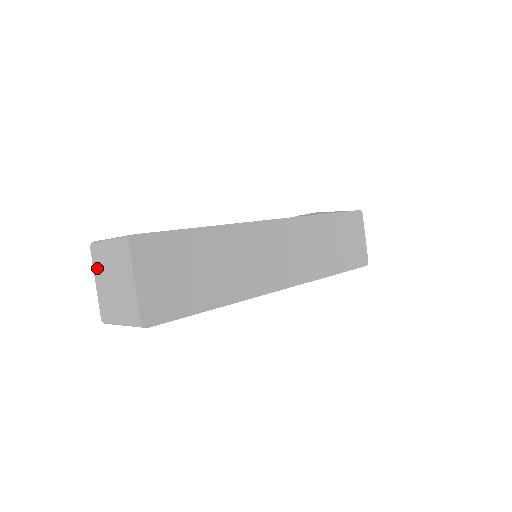
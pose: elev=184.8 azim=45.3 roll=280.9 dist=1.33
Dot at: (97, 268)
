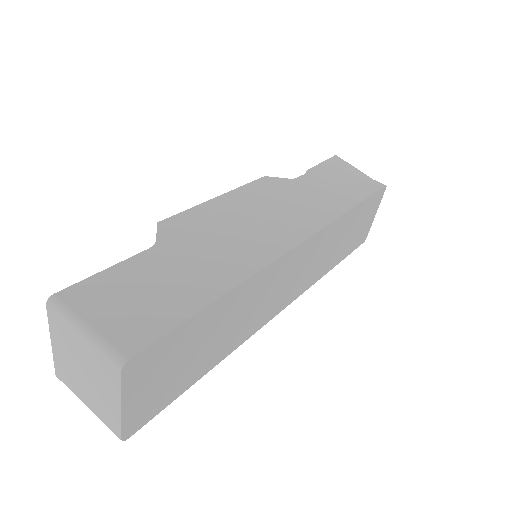
Dot at: (56, 334)
